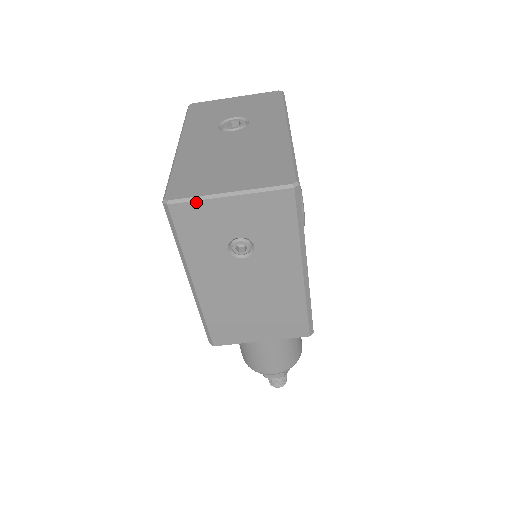
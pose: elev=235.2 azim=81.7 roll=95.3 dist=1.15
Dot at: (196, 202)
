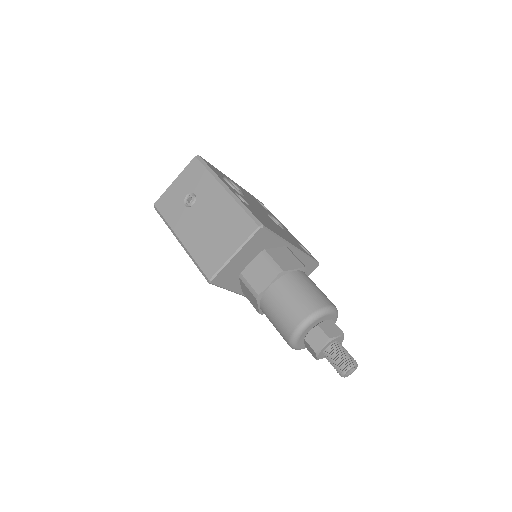
Dot at: (163, 194)
